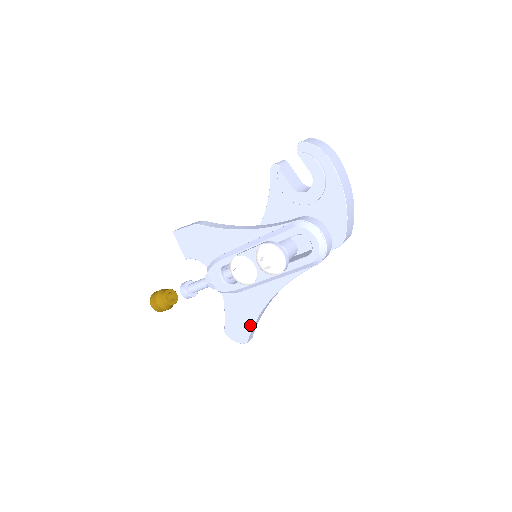
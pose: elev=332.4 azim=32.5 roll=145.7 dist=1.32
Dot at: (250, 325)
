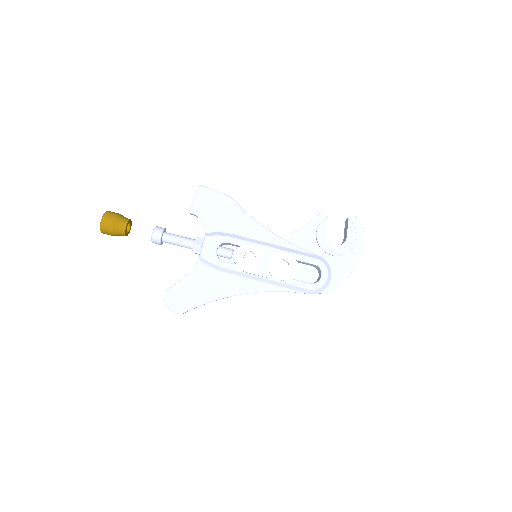
Dot at: (202, 302)
